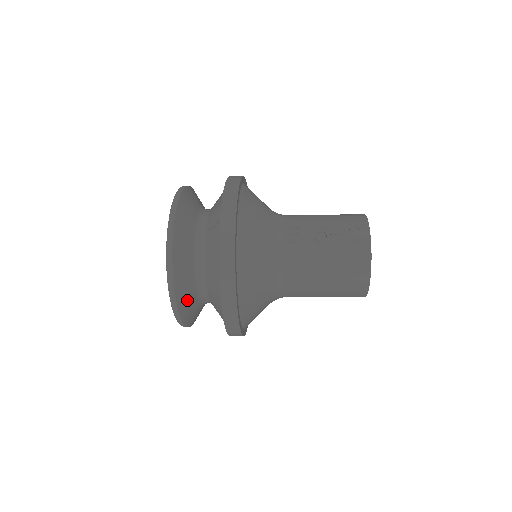
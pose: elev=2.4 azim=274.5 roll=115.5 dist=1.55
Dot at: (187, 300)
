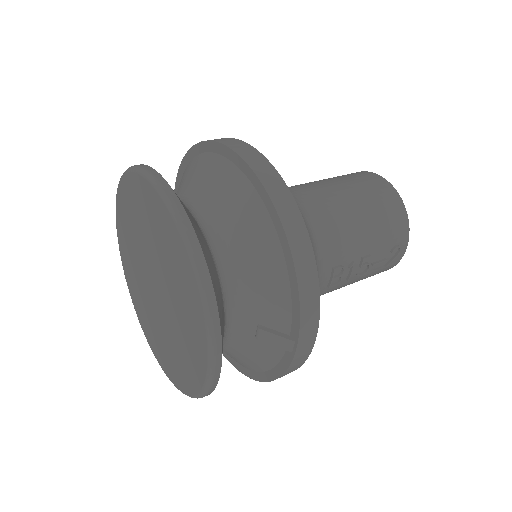
Dot at: occluded
